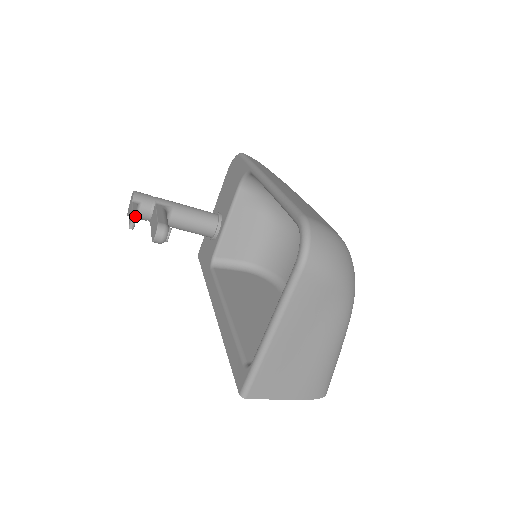
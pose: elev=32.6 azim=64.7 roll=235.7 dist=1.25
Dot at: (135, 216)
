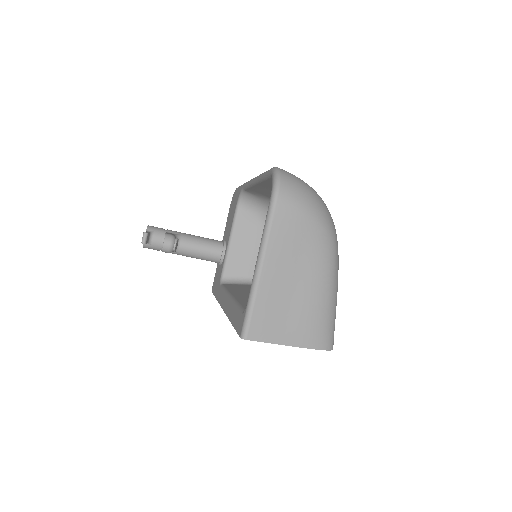
Dot at: (146, 232)
